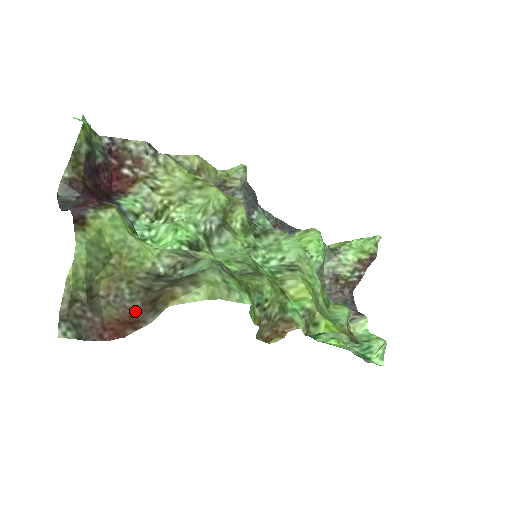
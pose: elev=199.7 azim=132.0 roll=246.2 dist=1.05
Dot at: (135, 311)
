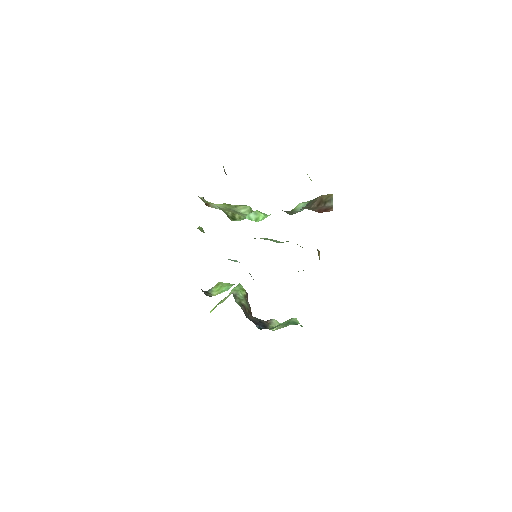
Dot at: (317, 211)
